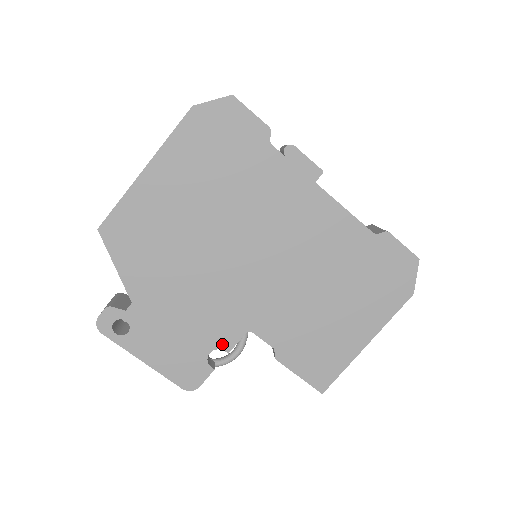
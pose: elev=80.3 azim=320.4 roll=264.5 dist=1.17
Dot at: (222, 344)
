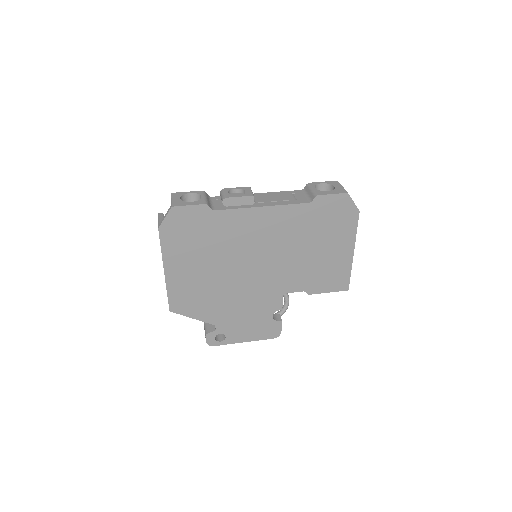
Dot at: (275, 309)
